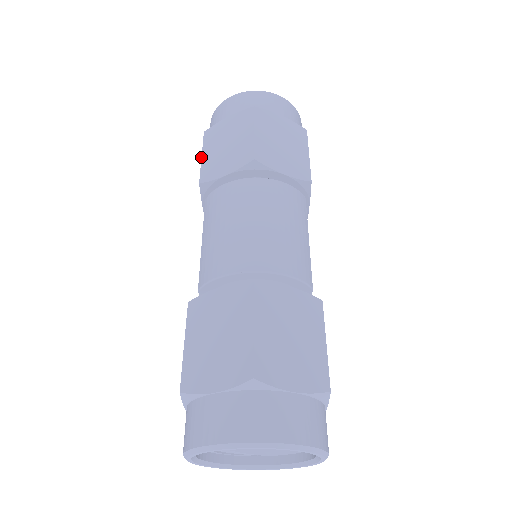
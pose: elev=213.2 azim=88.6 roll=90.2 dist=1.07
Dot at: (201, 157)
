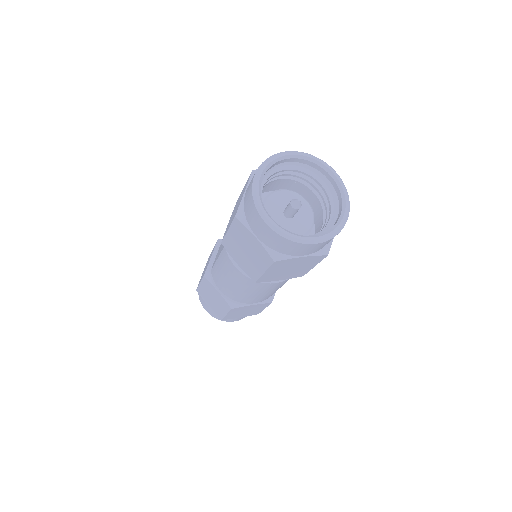
Dot at: occluded
